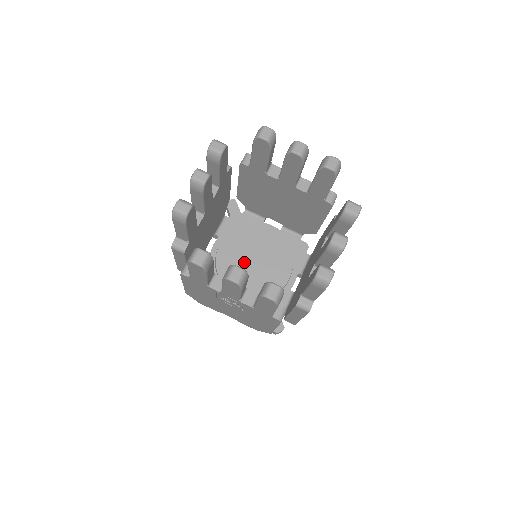
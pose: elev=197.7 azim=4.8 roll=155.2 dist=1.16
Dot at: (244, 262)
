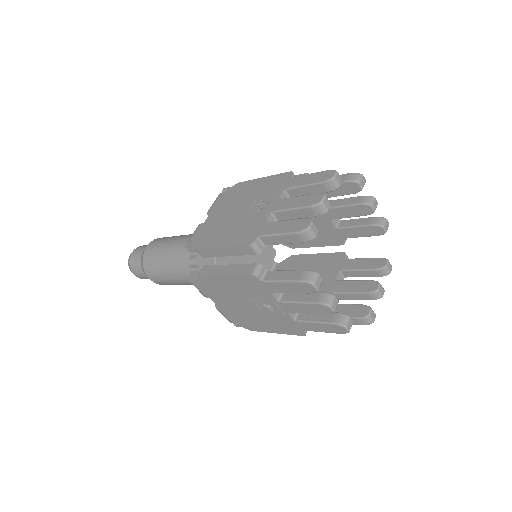
Dot at: occluded
